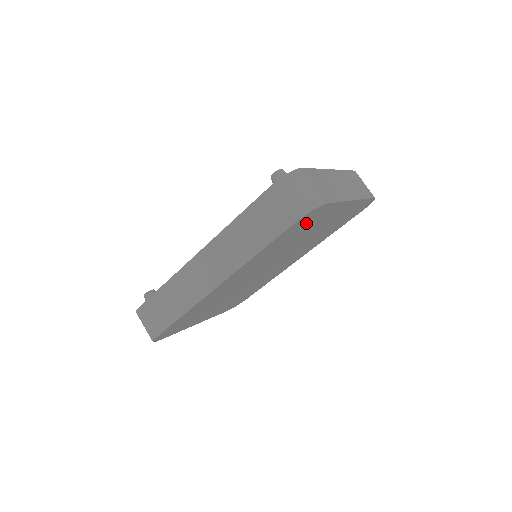
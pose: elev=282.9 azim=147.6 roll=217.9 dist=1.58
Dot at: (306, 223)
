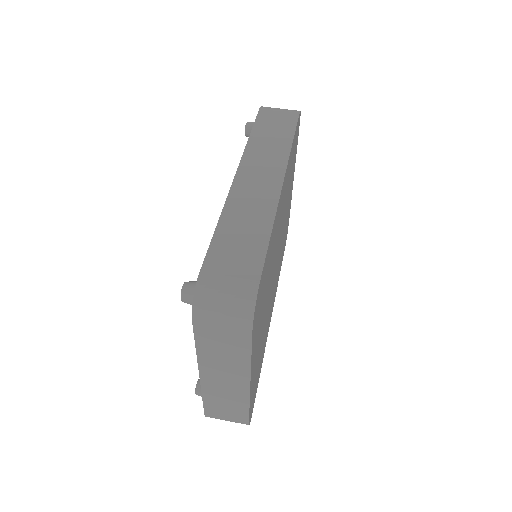
Dot at: (295, 147)
